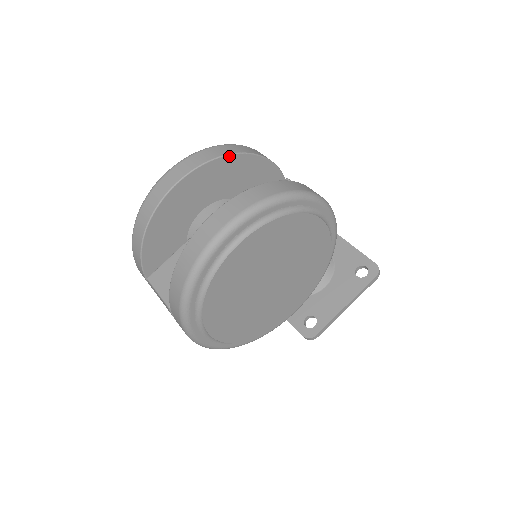
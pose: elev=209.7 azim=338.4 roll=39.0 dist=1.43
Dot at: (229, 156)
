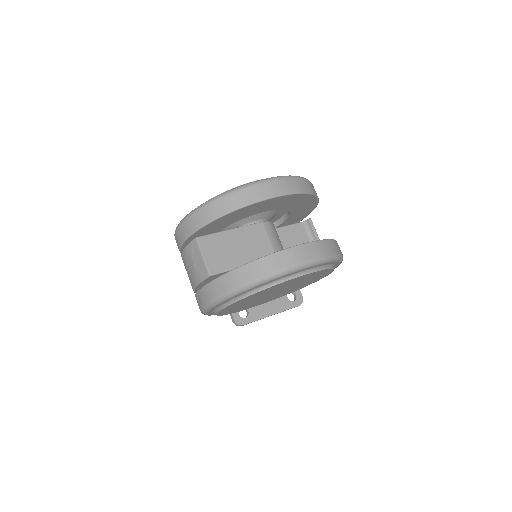
Dot at: (312, 195)
